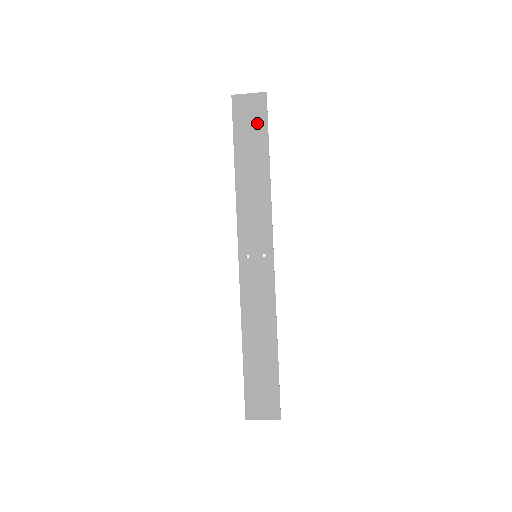
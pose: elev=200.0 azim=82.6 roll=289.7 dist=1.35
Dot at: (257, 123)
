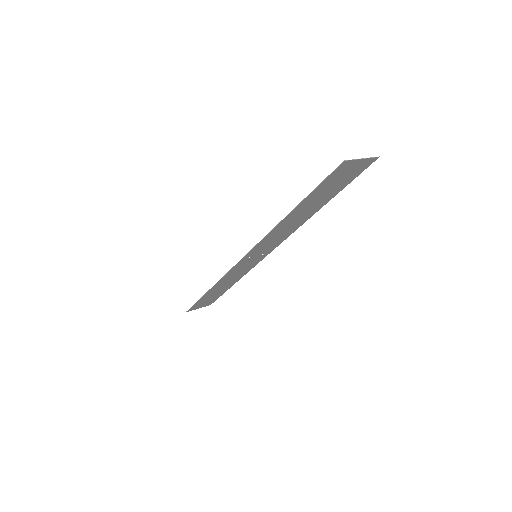
Dot at: (343, 182)
